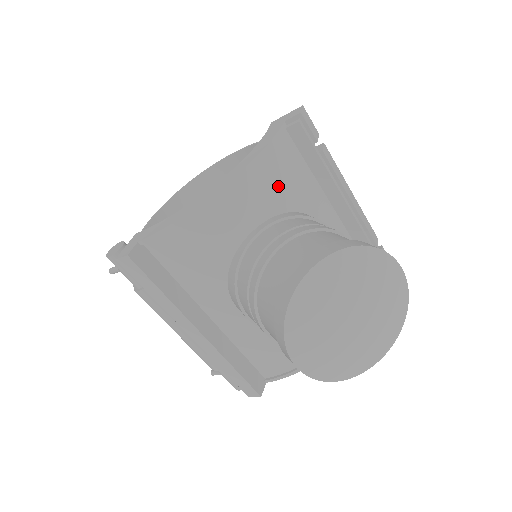
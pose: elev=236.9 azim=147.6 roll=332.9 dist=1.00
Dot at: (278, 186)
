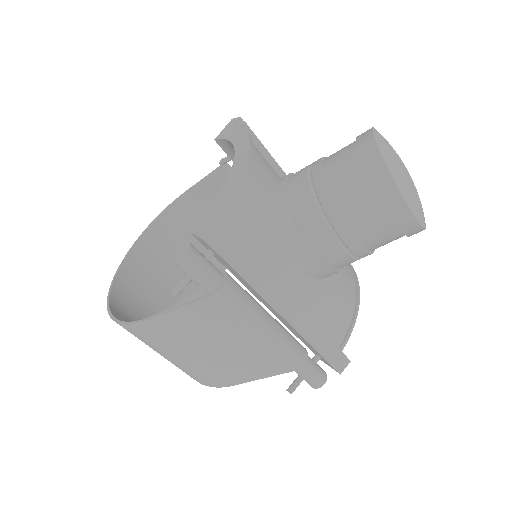
Dot at: occluded
